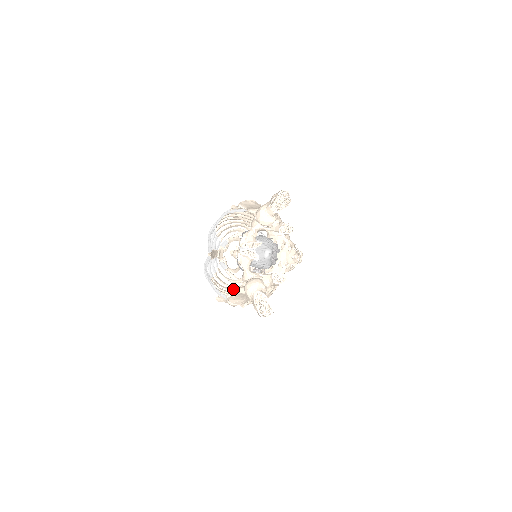
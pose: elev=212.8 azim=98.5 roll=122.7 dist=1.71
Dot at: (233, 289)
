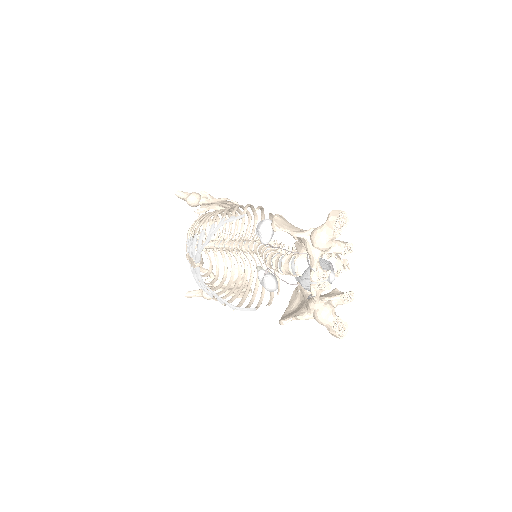
Dot at: (217, 287)
